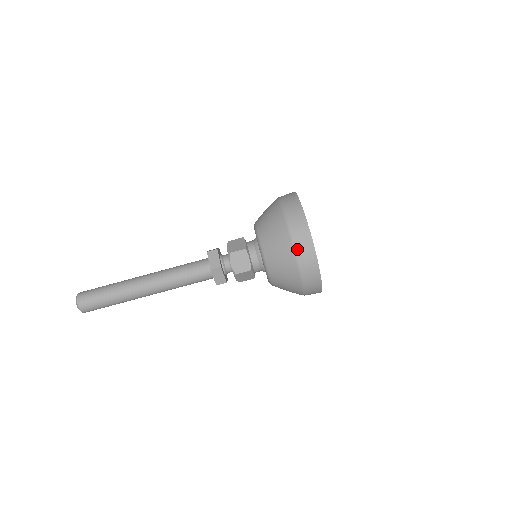
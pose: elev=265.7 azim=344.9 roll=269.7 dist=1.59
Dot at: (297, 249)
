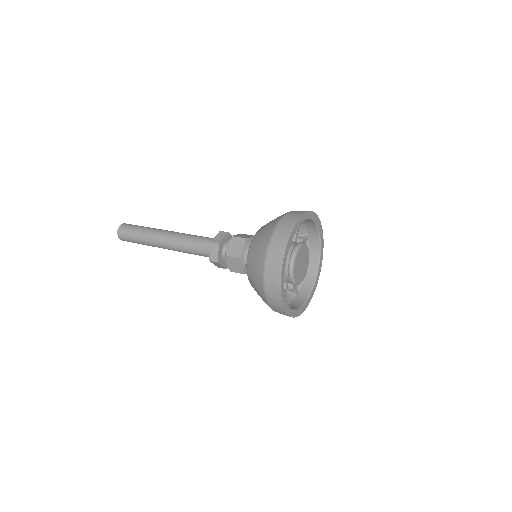
Dot at: (267, 297)
